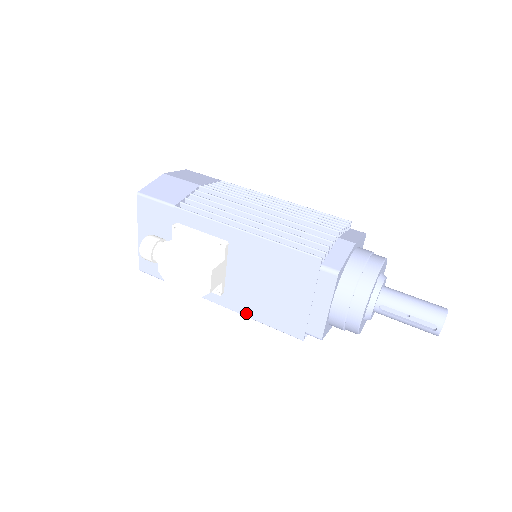
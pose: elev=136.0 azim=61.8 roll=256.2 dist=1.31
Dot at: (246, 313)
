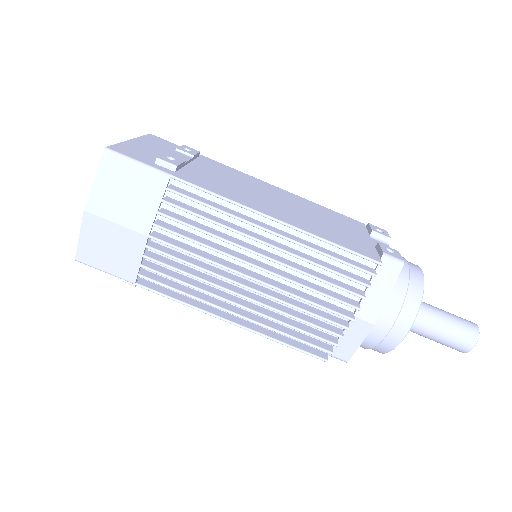
Dot at: occluded
